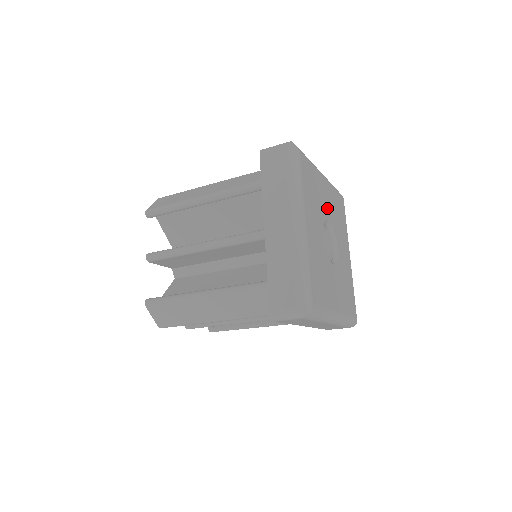
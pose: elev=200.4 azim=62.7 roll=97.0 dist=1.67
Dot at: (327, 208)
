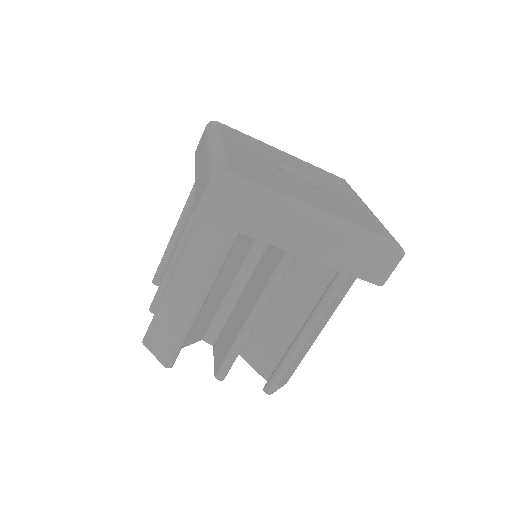
Dot at: (290, 163)
